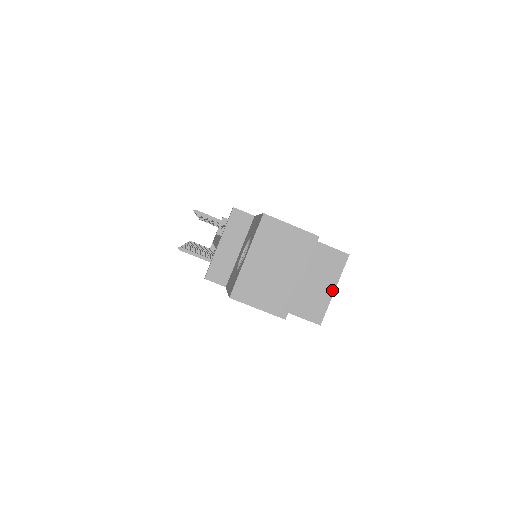
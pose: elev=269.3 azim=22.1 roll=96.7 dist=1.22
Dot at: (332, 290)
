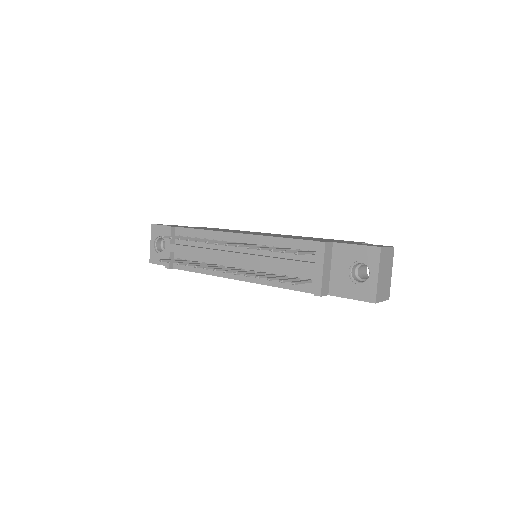
Dot at: occluded
